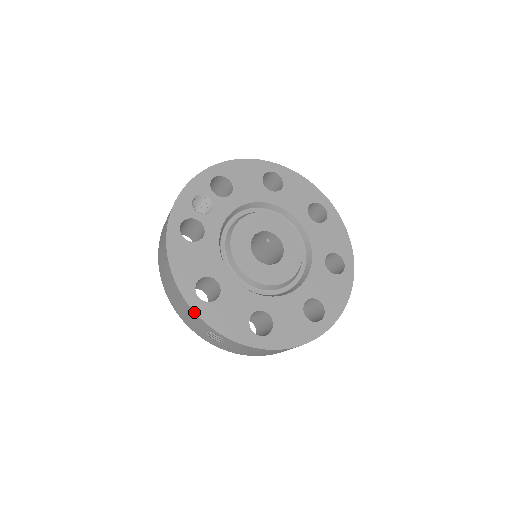
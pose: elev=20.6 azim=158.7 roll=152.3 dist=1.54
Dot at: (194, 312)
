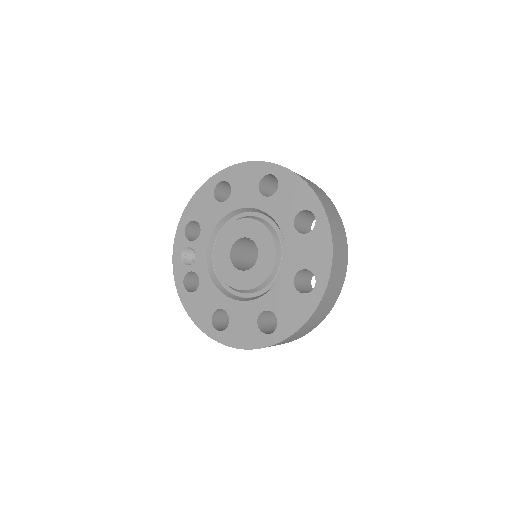
Dot at: occluded
